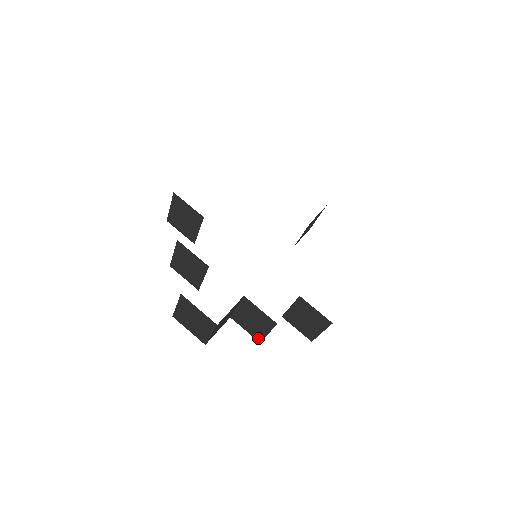
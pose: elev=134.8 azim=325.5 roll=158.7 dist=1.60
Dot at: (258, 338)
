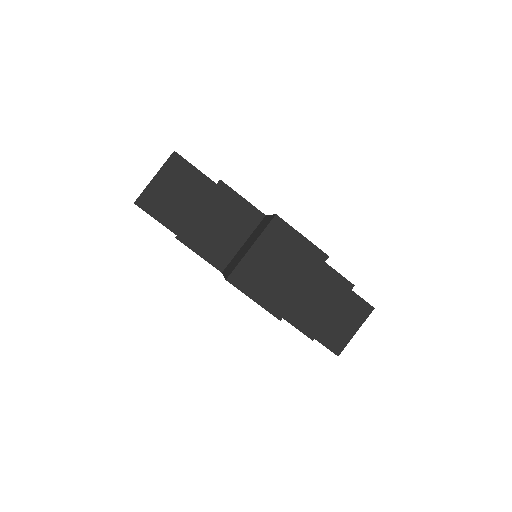
Dot at: (312, 332)
